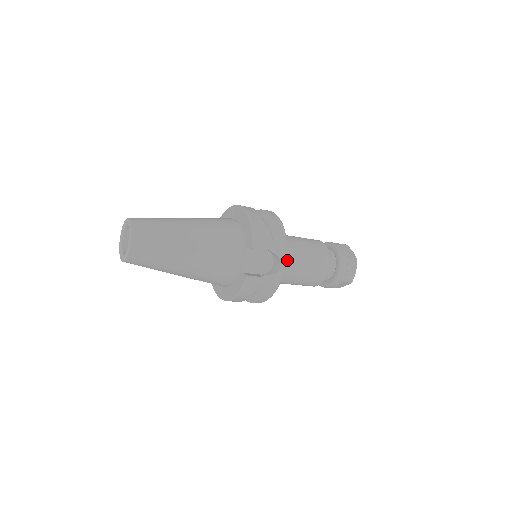
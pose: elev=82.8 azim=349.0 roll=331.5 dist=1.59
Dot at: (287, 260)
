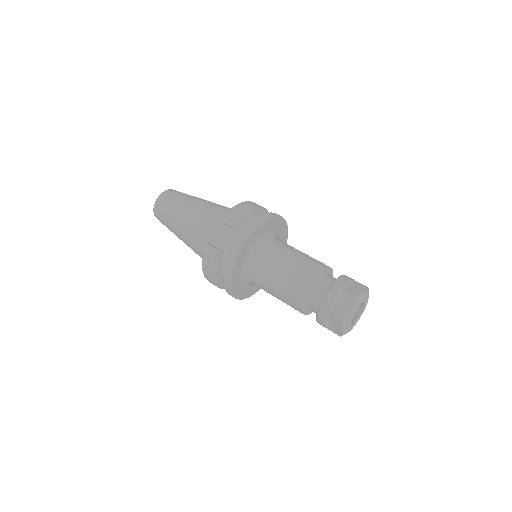
Dot at: (265, 257)
